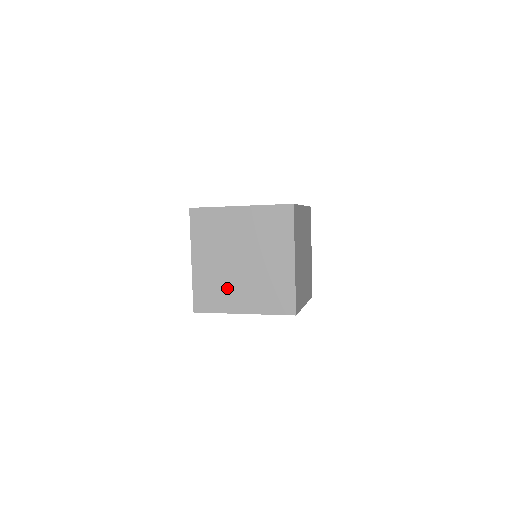
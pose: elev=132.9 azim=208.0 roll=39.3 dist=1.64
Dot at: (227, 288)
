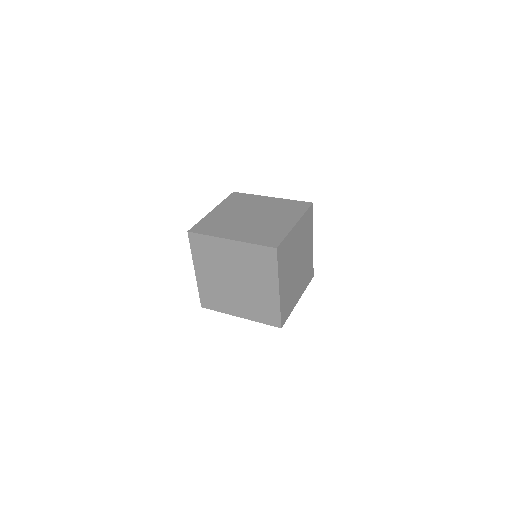
Dot at: (225, 297)
